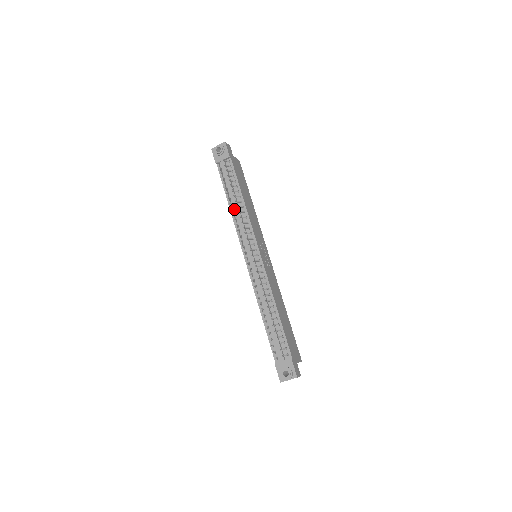
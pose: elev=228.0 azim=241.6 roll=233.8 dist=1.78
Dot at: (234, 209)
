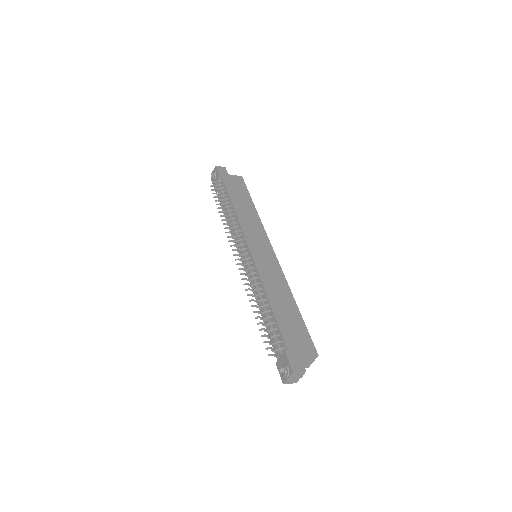
Dot at: occluded
